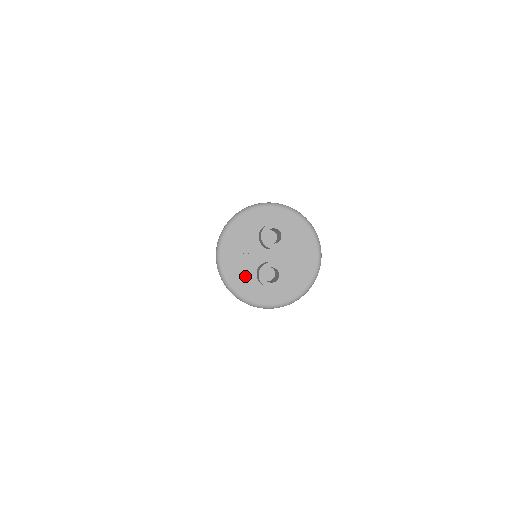
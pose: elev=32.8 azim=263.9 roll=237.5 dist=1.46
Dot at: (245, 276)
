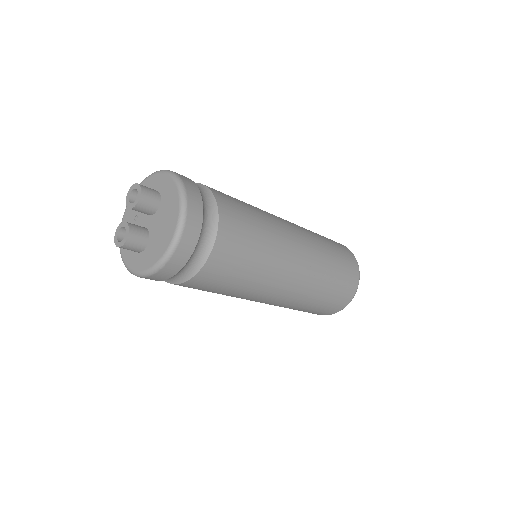
Dot at: occluded
